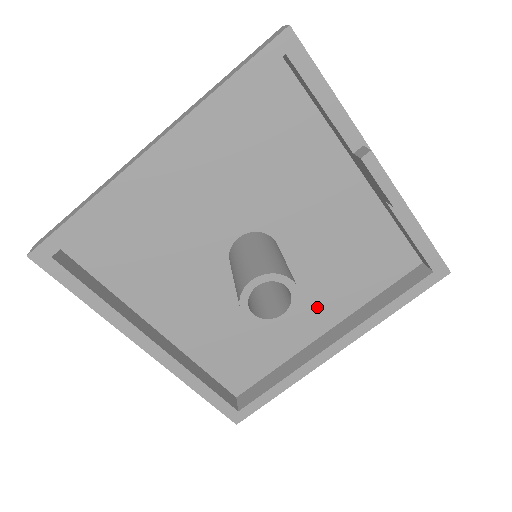
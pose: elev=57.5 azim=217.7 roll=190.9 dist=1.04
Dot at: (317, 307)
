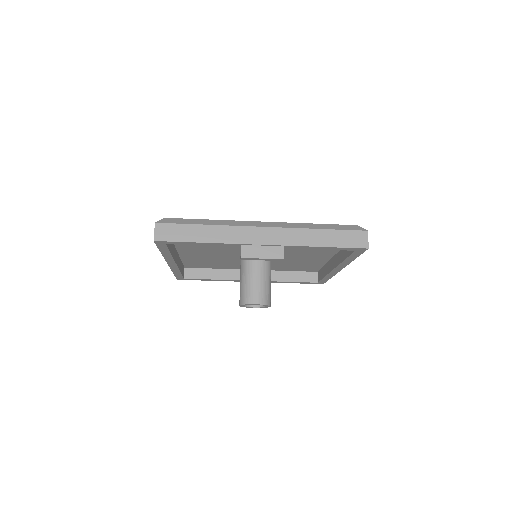
Dot at: (314, 254)
